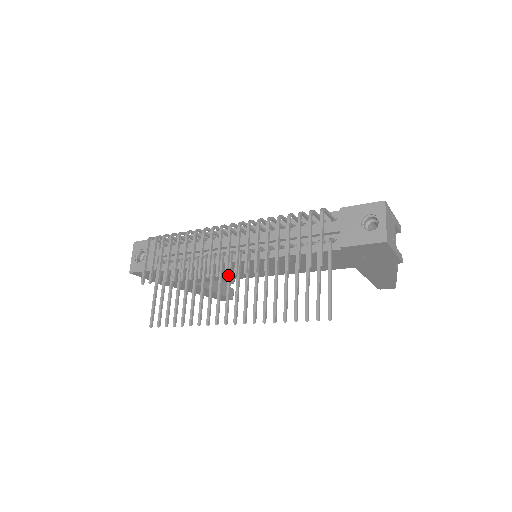
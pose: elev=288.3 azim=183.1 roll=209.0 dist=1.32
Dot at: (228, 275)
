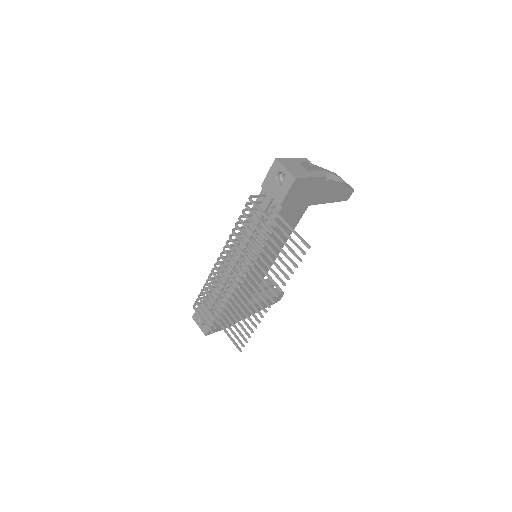
Dot at: (247, 281)
